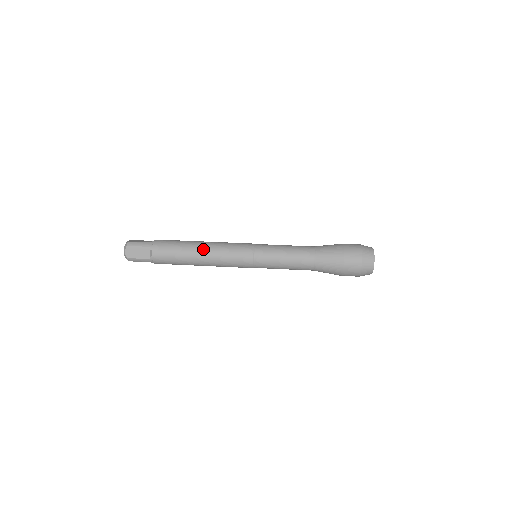
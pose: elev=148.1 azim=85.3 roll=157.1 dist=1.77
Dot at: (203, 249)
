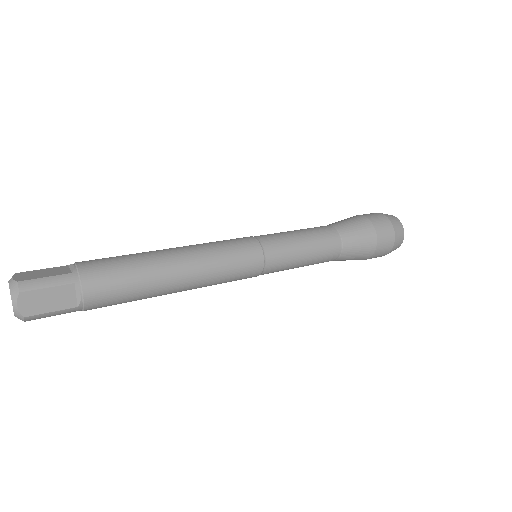
Dot at: (182, 265)
